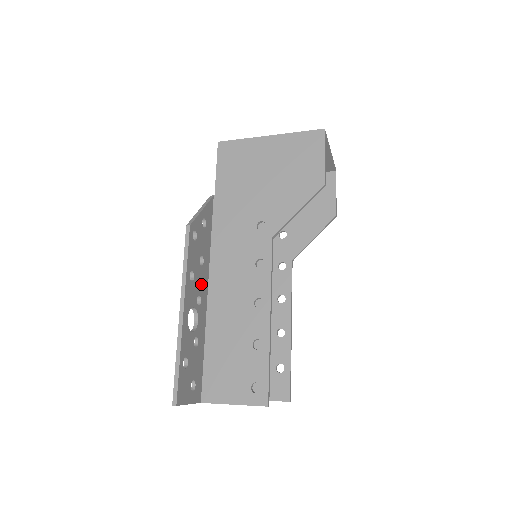
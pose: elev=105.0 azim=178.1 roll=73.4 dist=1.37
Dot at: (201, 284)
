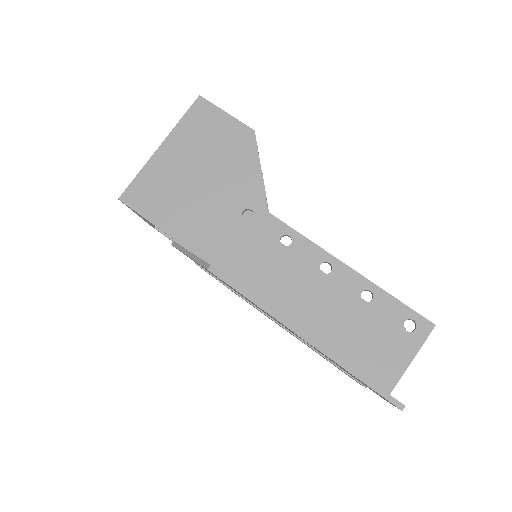
Dot at: occluded
